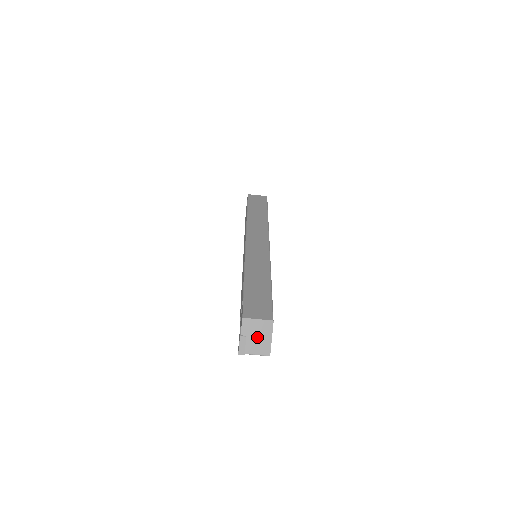
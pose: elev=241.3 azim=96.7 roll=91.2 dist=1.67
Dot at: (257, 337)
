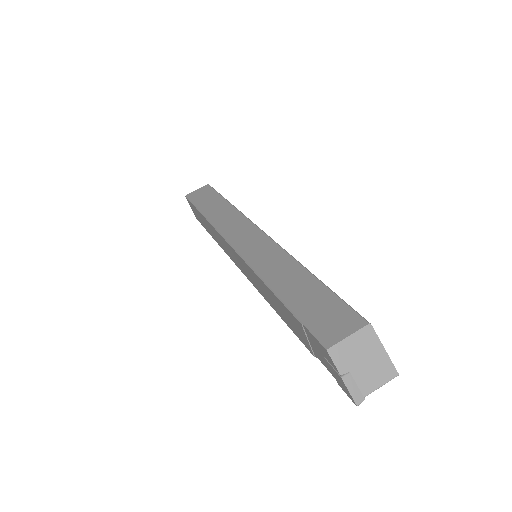
Dot at: (364, 362)
